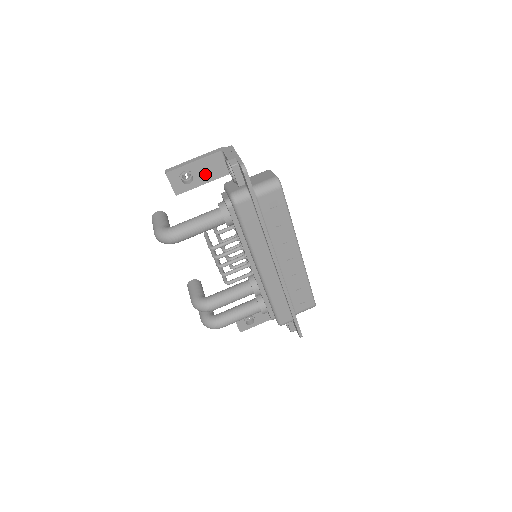
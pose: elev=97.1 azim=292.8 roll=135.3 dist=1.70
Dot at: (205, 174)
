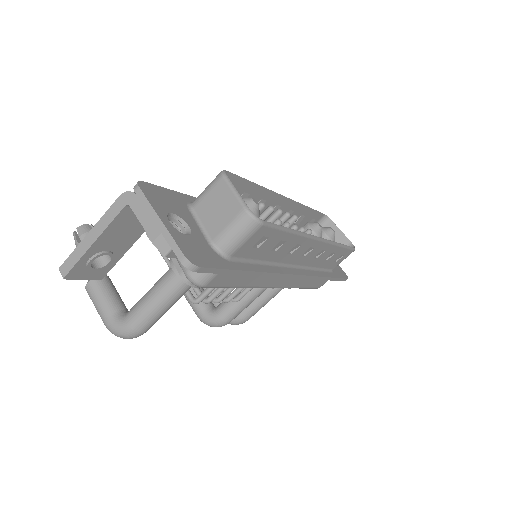
Dot at: (123, 238)
